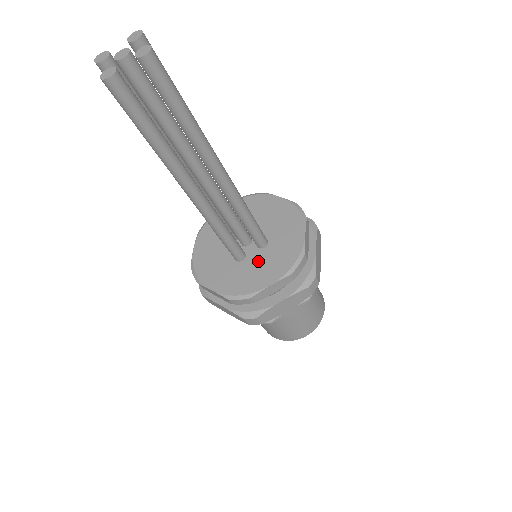
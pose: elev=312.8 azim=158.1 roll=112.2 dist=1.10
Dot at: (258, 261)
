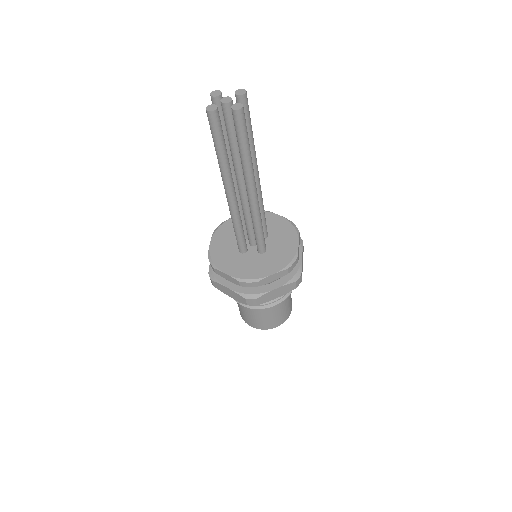
Dot at: (275, 243)
